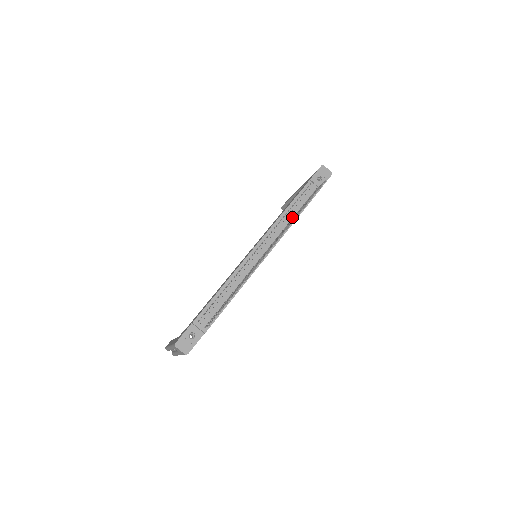
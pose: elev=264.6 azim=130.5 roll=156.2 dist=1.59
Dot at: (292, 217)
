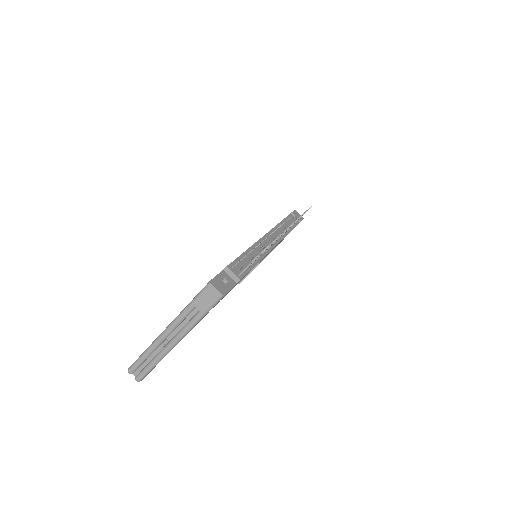
Dot at: occluded
